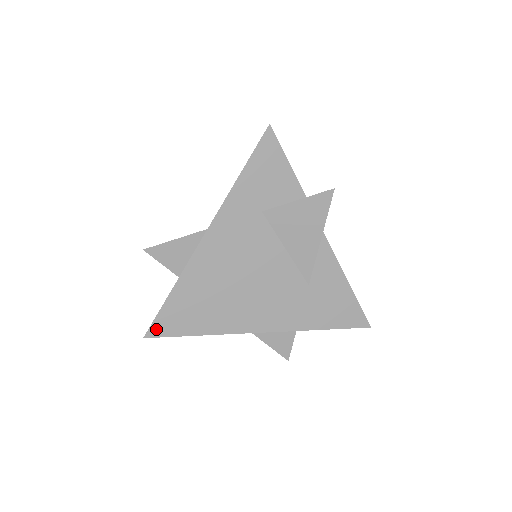
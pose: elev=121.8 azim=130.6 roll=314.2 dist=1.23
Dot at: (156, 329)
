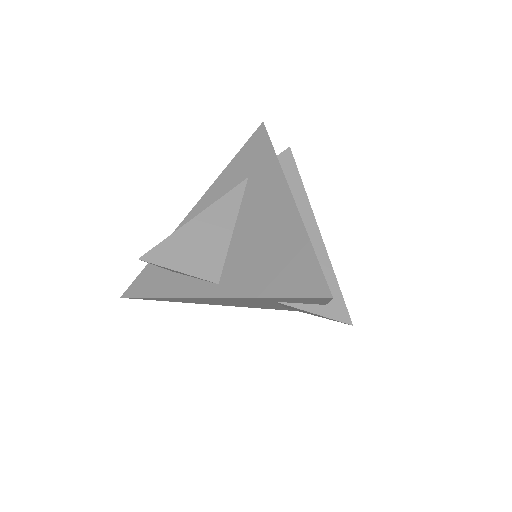
Dot at: (134, 298)
